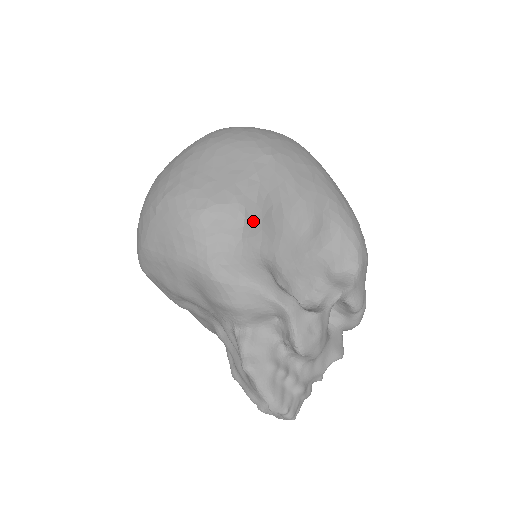
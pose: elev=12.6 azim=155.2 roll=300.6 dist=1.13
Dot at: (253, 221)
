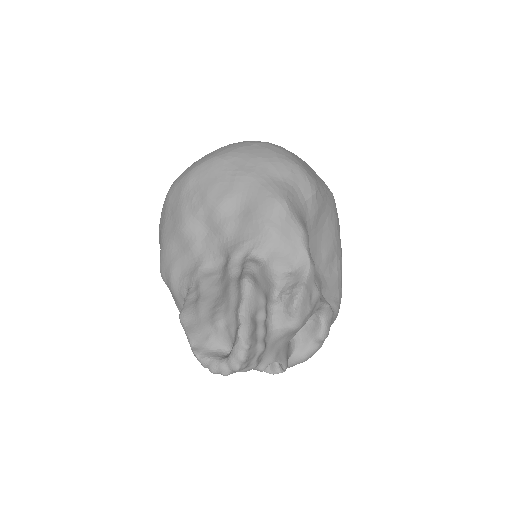
Dot at: (316, 201)
